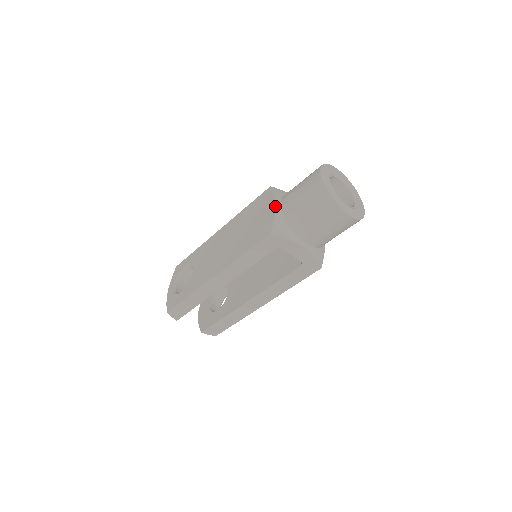
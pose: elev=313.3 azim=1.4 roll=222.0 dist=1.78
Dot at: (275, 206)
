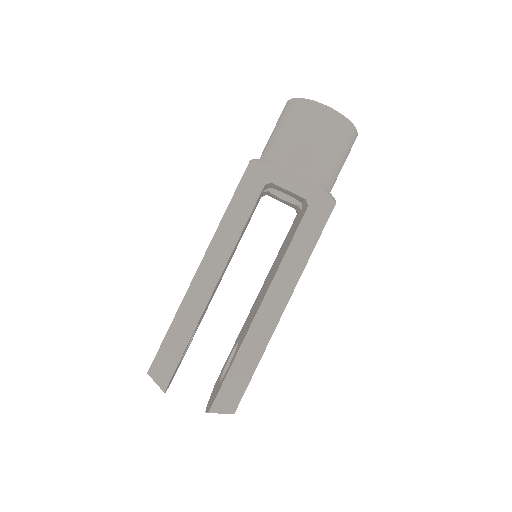
Dot at: occluded
